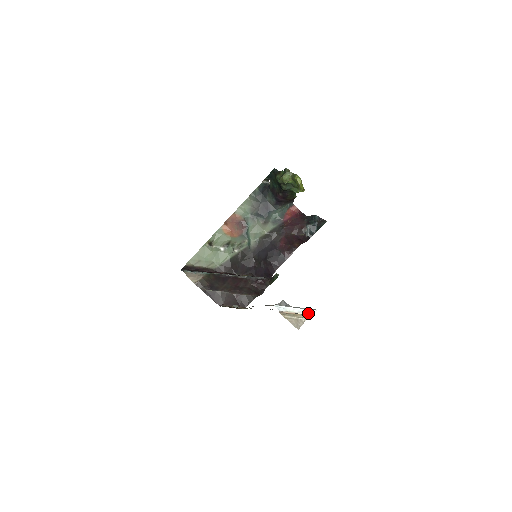
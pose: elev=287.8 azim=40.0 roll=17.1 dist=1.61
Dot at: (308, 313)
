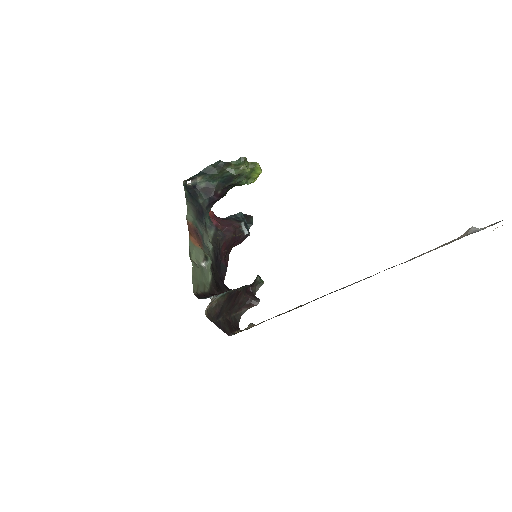
Dot at: occluded
